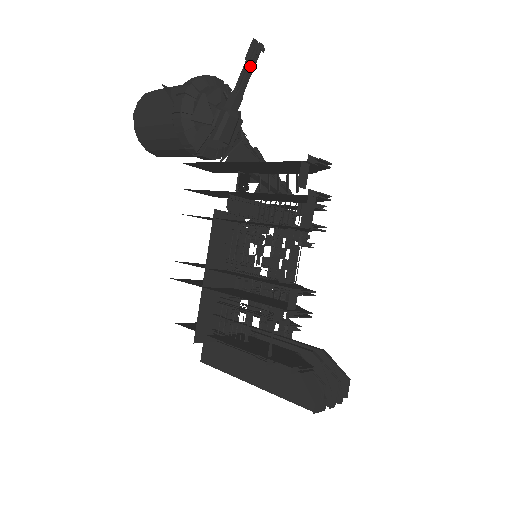
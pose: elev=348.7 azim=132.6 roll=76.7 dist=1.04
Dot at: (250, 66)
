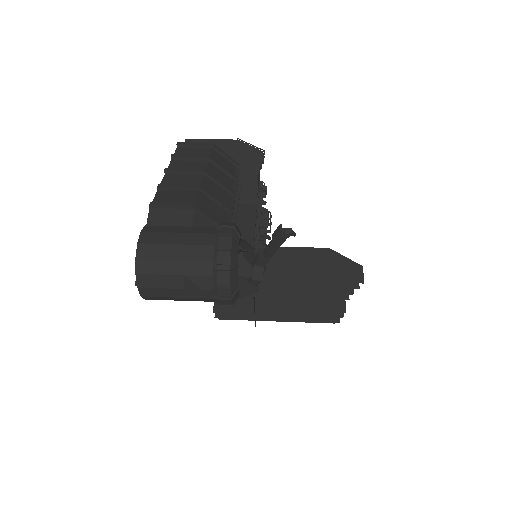
Dot at: occluded
